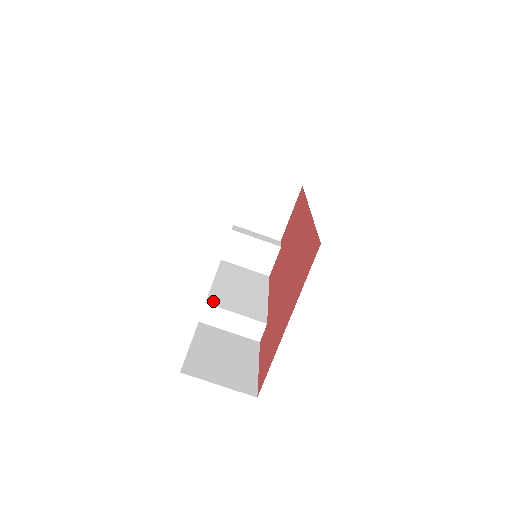
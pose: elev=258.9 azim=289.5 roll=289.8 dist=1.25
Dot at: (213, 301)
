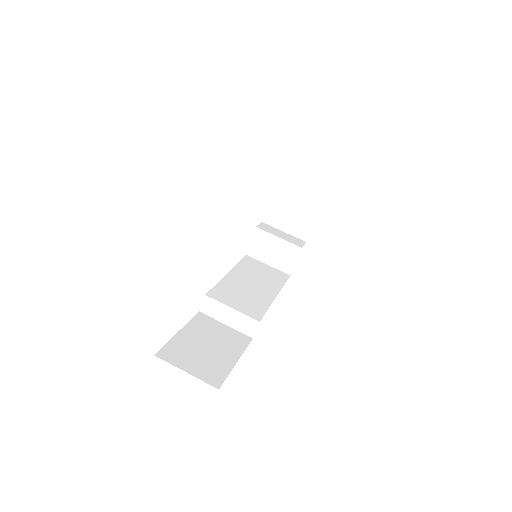
Dot at: (214, 294)
